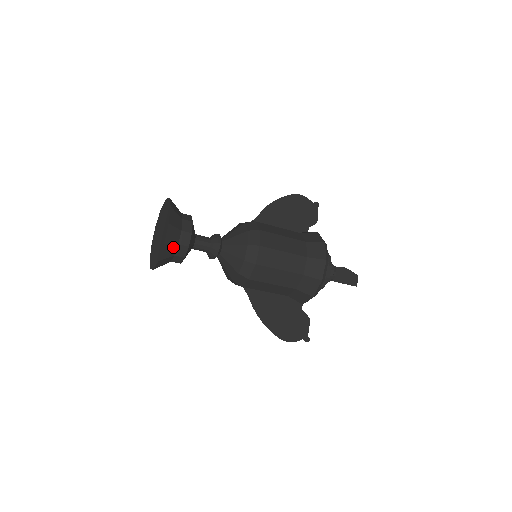
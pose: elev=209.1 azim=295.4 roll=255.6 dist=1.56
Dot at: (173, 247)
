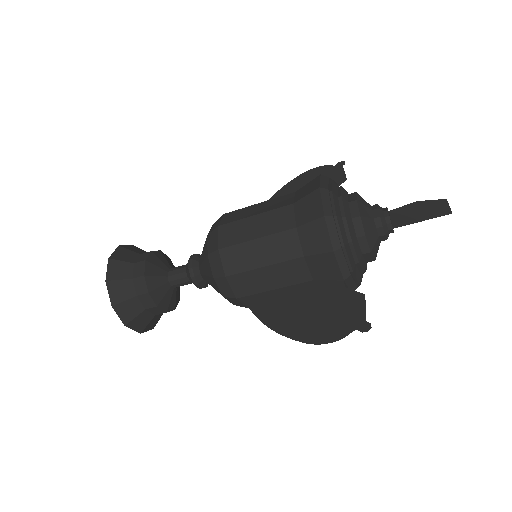
Dot at: (126, 284)
